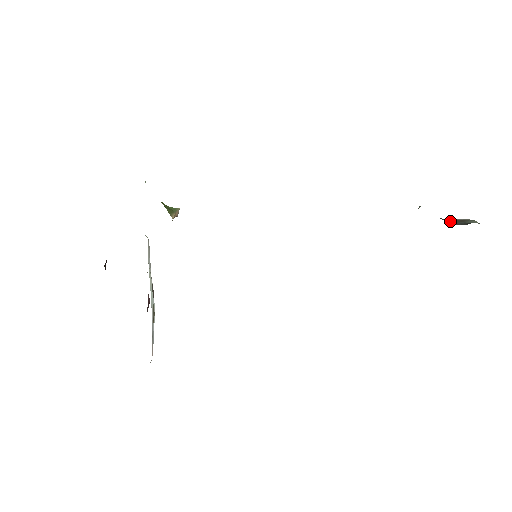
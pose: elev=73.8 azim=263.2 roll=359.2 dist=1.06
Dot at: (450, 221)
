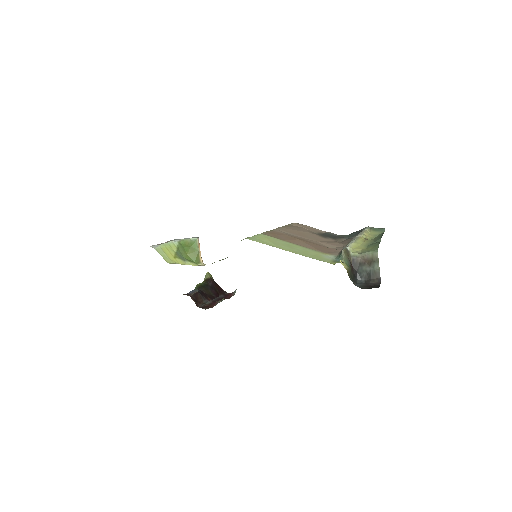
Dot at: (360, 268)
